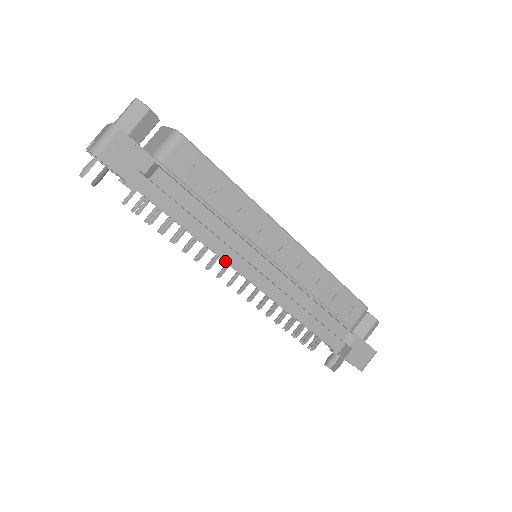
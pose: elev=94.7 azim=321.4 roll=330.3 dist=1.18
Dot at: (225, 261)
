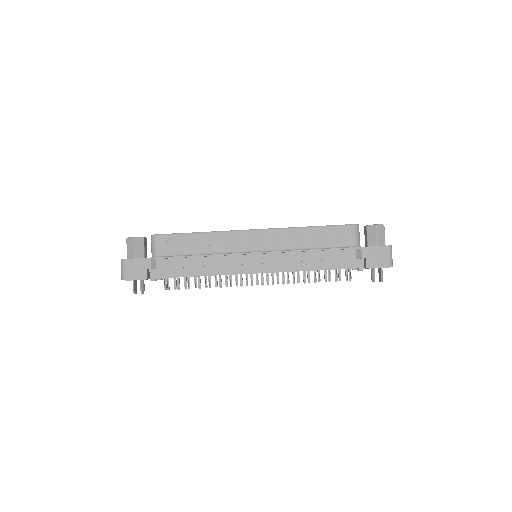
Dot at: (233, 274)
